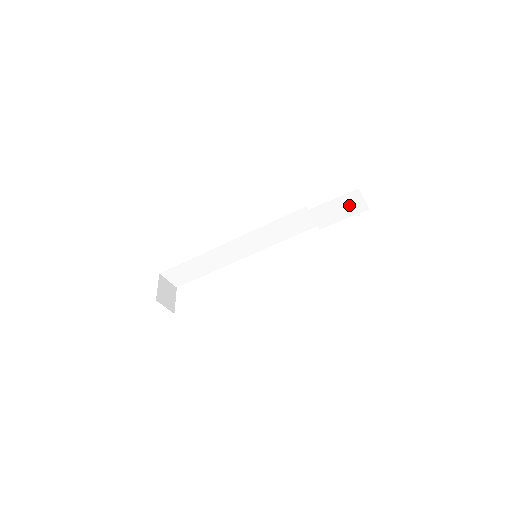
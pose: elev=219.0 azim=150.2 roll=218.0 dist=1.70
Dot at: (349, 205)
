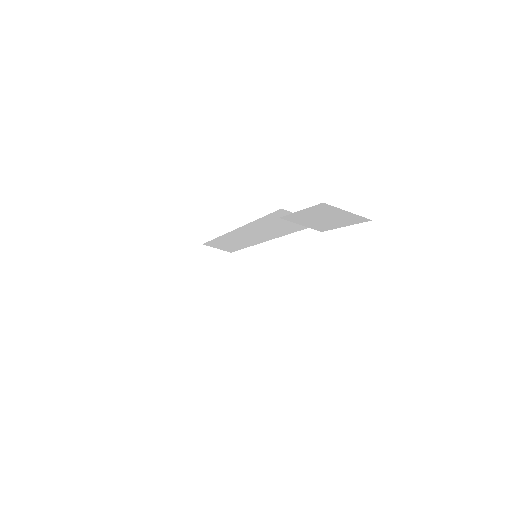
Dot at: (333, 215)
